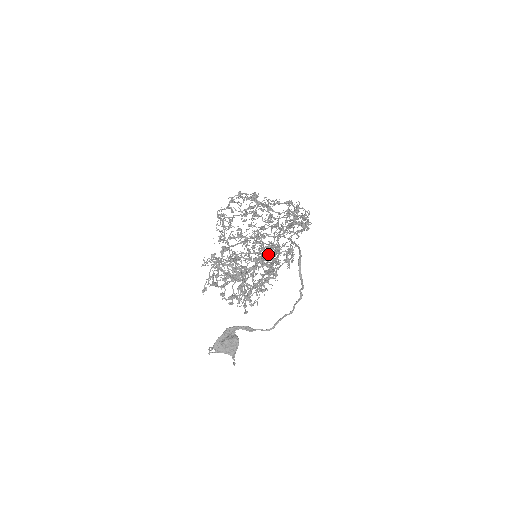
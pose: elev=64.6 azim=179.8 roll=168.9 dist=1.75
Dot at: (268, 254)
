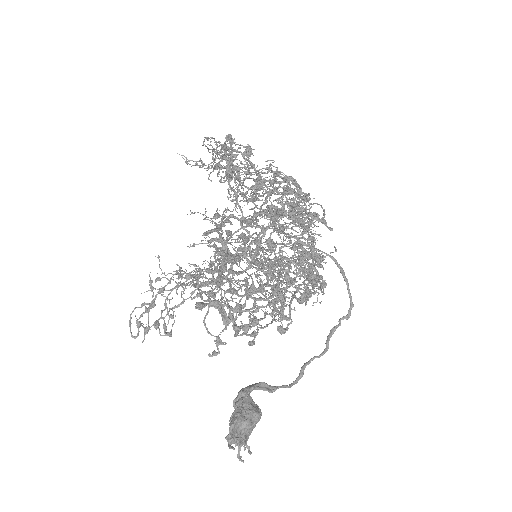
Dot at: occluded
